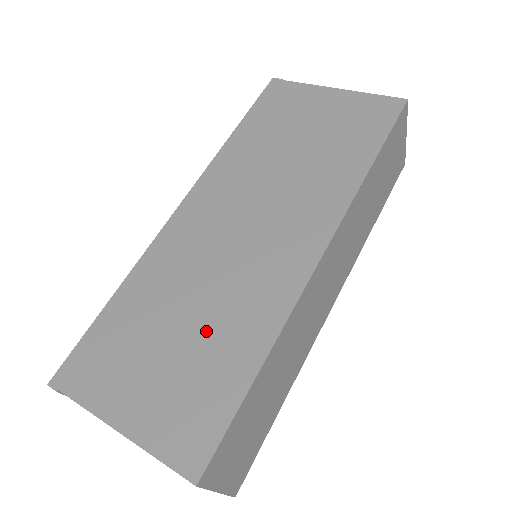
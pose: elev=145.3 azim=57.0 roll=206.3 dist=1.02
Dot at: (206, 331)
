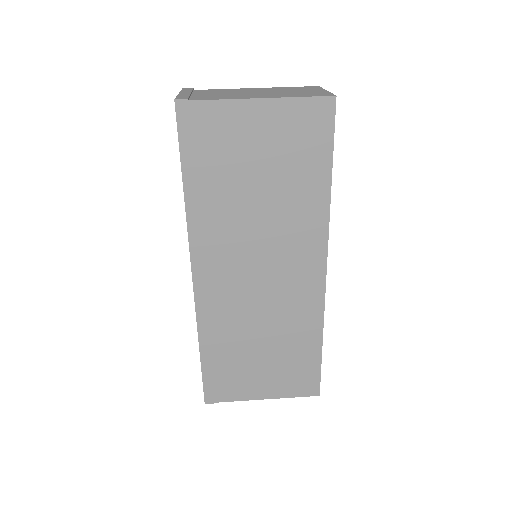
Dot at: (279, 342)
